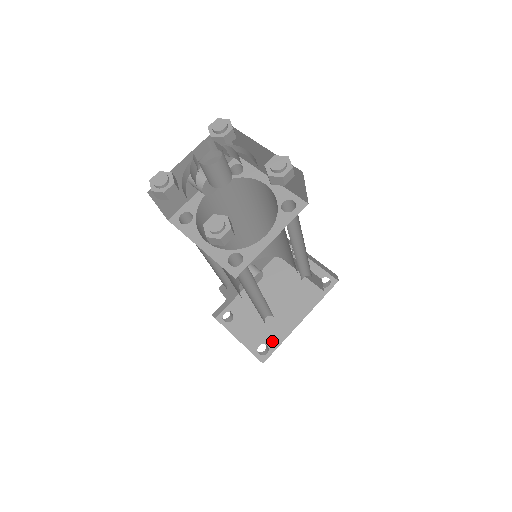
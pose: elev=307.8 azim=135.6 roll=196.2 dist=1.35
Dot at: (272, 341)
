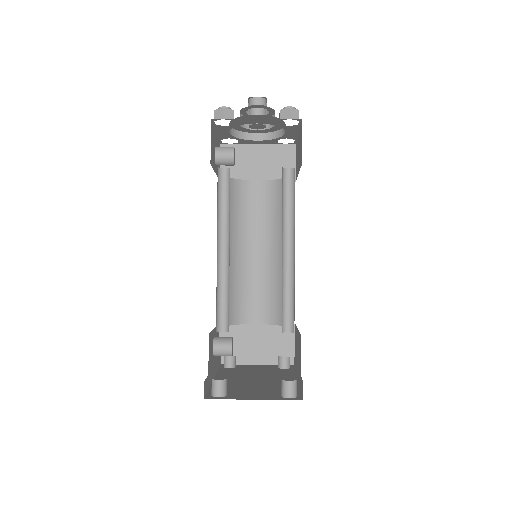
Dot at: occluded
